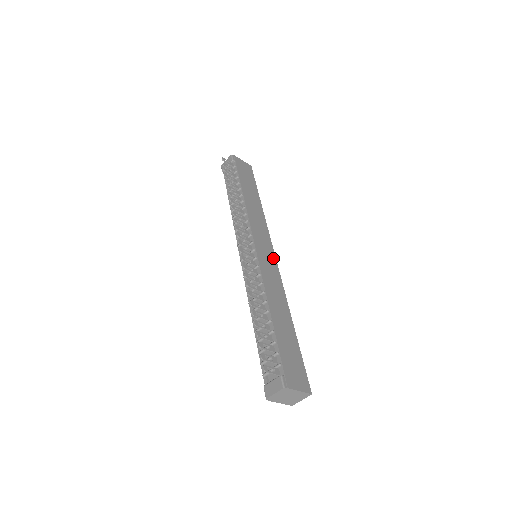
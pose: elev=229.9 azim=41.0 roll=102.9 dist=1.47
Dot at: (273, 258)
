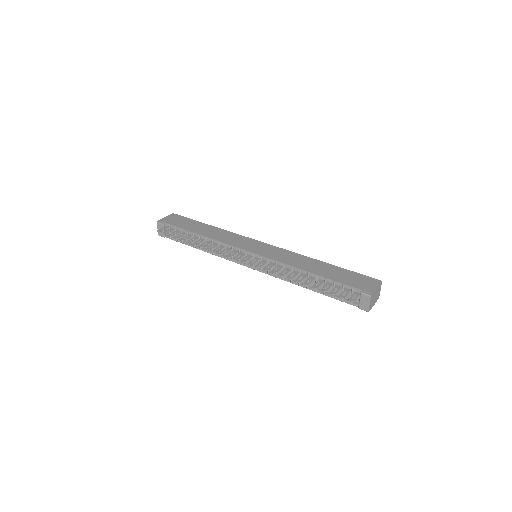
Dot at: (265, 245)
